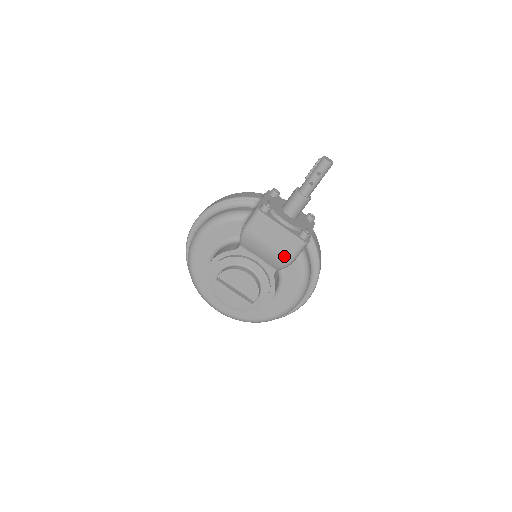
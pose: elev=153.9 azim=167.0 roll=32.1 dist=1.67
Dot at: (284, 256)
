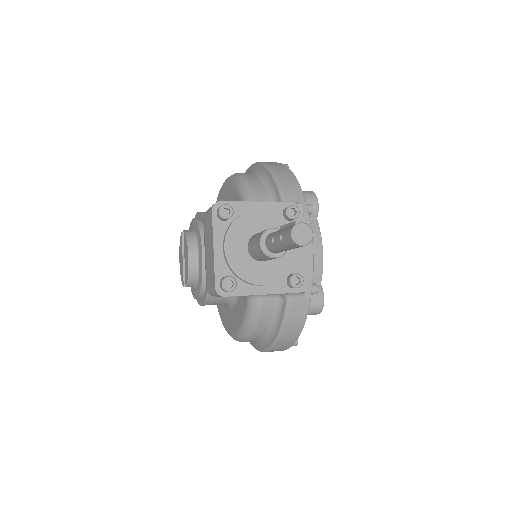
Dot at: (207, 280)
